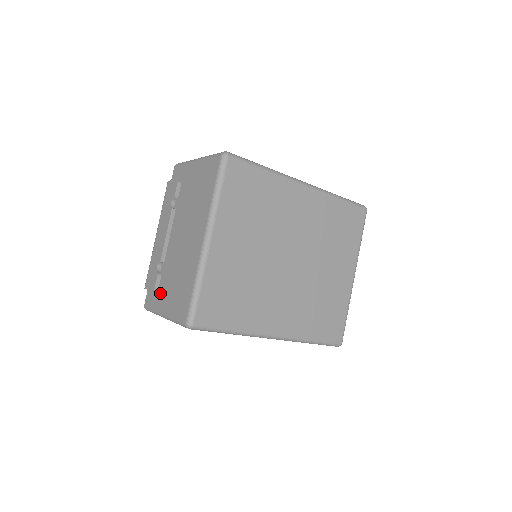
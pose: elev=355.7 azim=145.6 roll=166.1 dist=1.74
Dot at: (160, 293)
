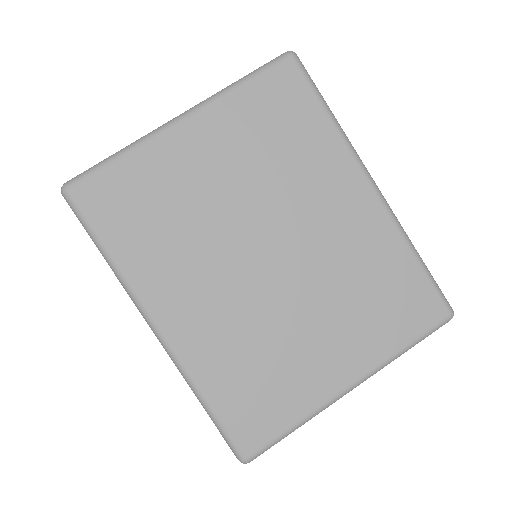
Dot at: occluded
